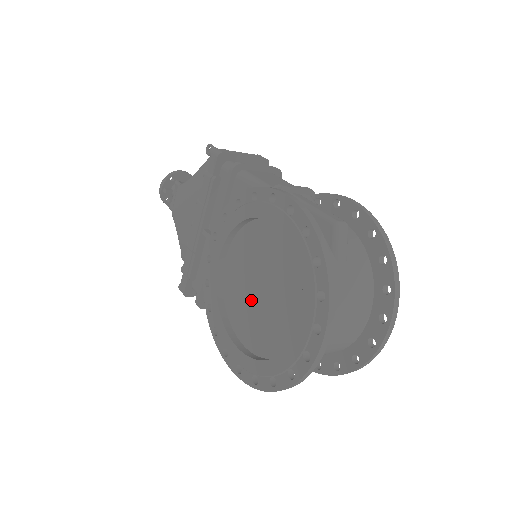
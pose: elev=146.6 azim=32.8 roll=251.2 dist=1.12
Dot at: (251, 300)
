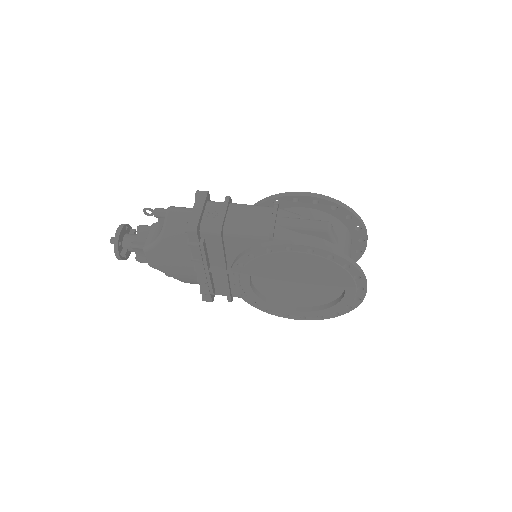
Dot at: (291, 289)
